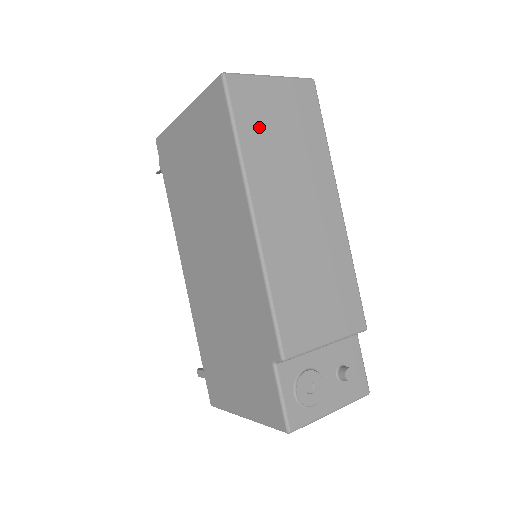
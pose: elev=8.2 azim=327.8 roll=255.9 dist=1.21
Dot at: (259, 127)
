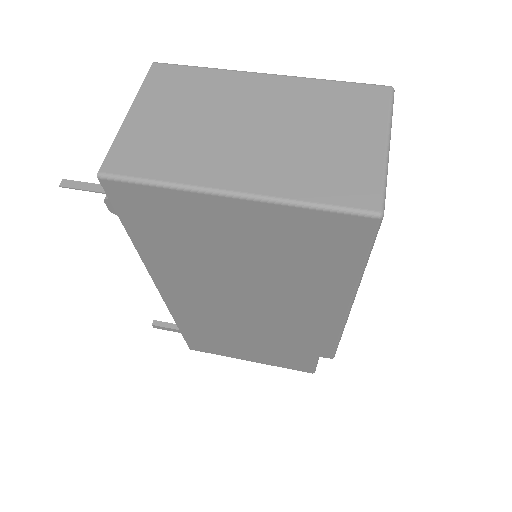
Dot at: occluded
